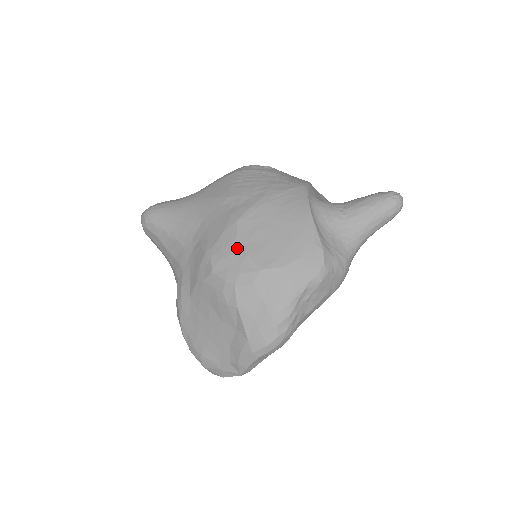
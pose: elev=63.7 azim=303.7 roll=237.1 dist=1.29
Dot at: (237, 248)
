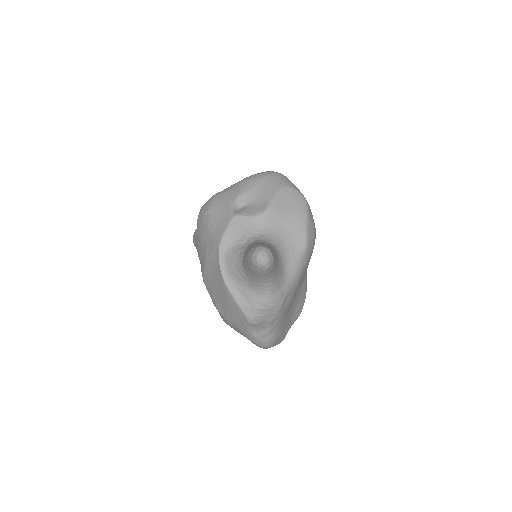
Dot at: (213, 301)
